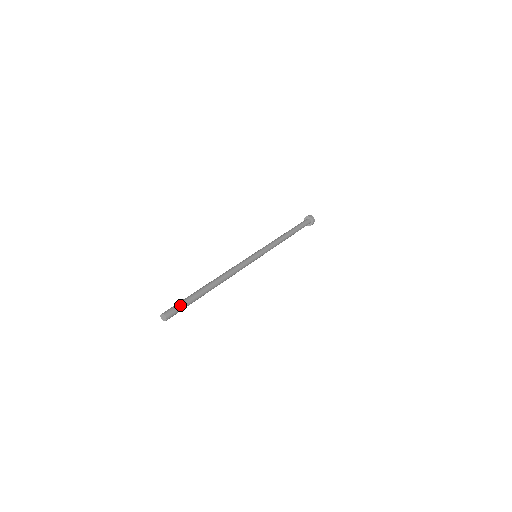
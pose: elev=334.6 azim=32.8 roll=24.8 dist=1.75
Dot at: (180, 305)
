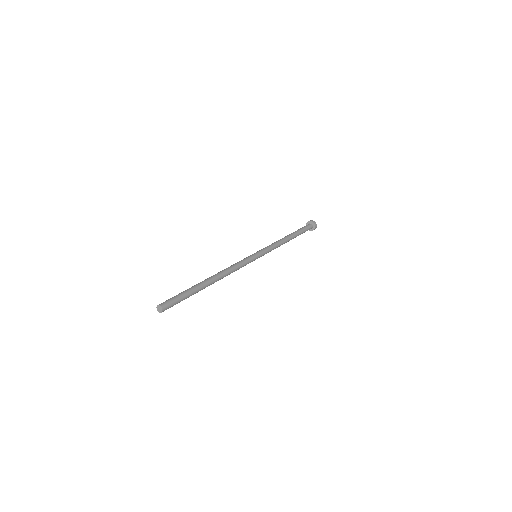
Dot at: (178, 300)
